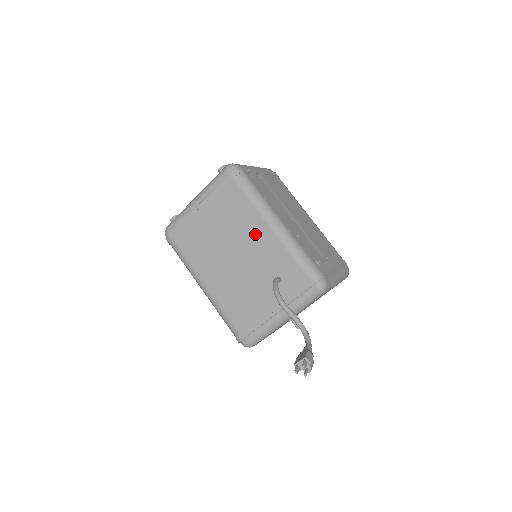
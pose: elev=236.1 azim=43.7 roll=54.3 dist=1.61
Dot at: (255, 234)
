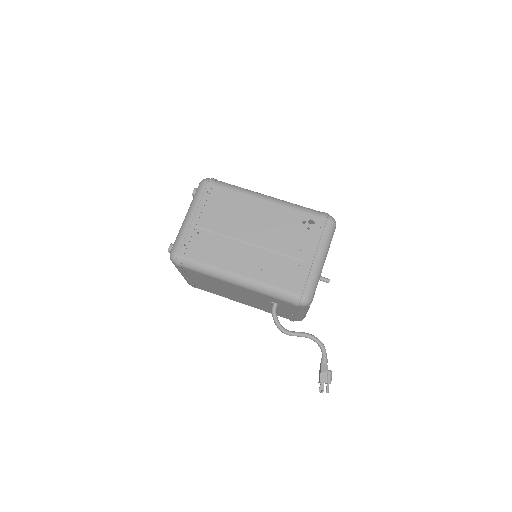
Dot at: (233, 288)
